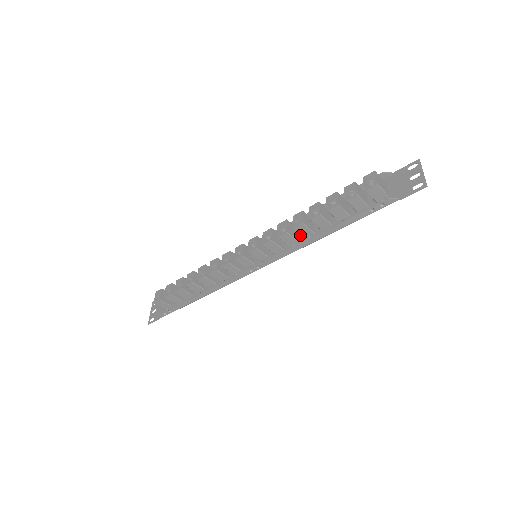
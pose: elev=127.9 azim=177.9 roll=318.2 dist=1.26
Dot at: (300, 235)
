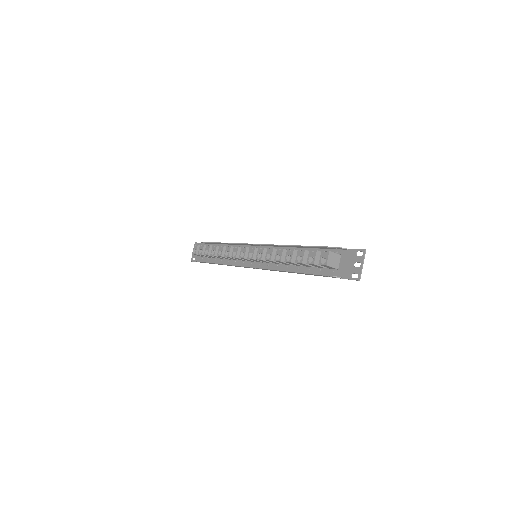
Dot at: occluded
